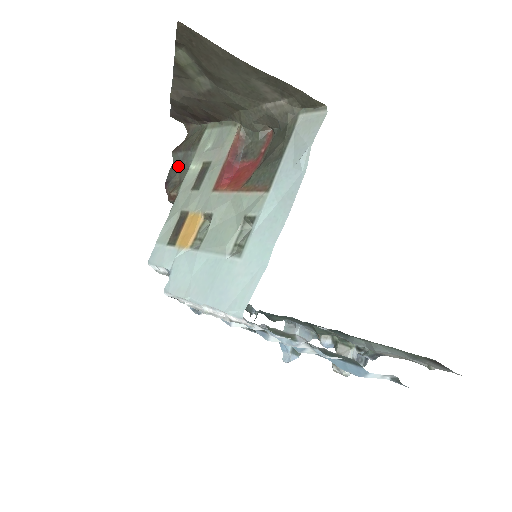
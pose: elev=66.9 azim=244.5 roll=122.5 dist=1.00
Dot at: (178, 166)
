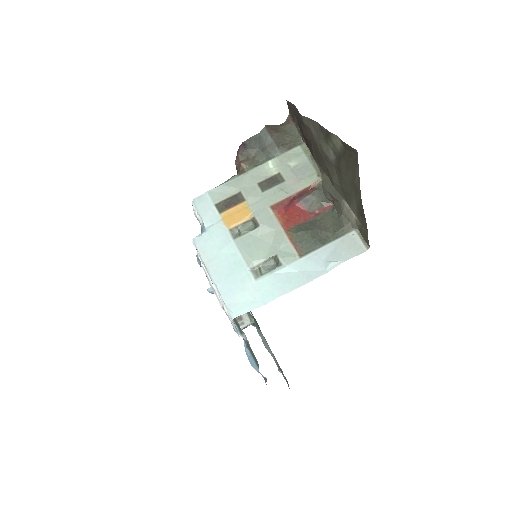
Dot at: (261, 144)
